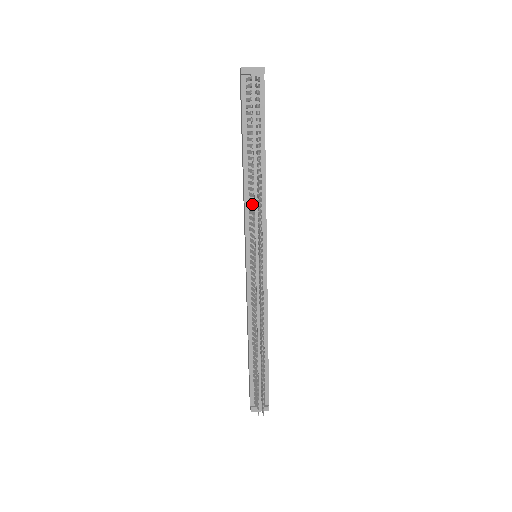
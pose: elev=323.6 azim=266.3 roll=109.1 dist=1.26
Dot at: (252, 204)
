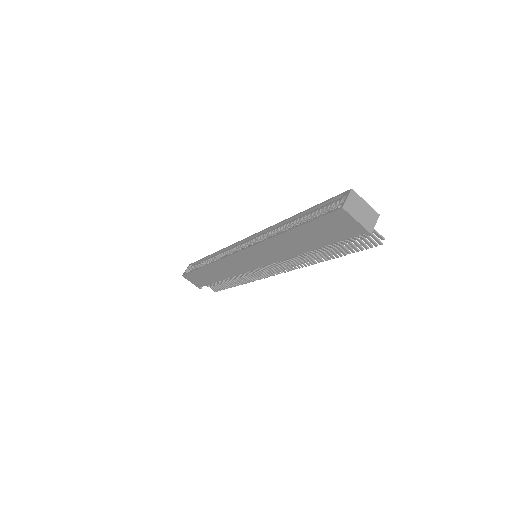
Dot at: occluded
